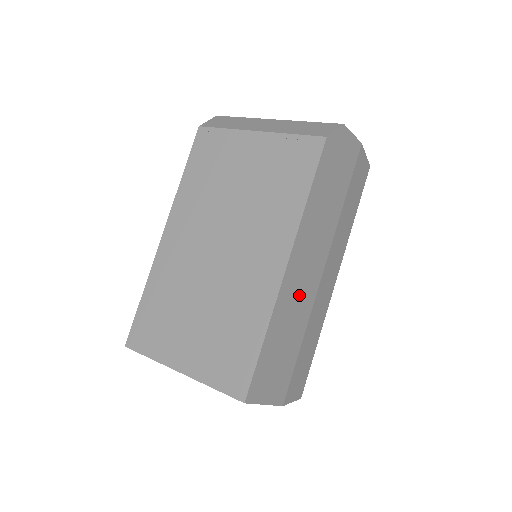
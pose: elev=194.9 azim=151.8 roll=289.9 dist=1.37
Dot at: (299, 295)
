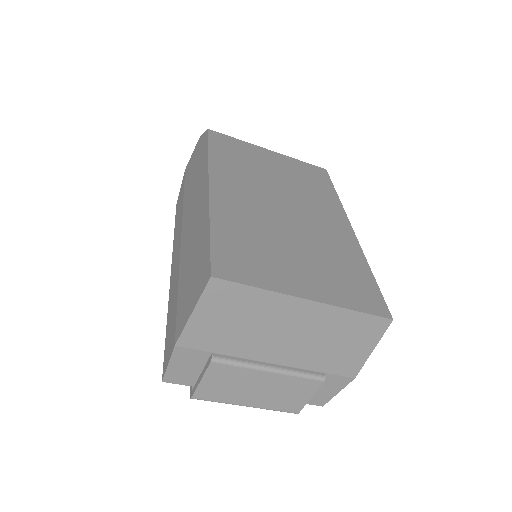
Dot at: occluded
